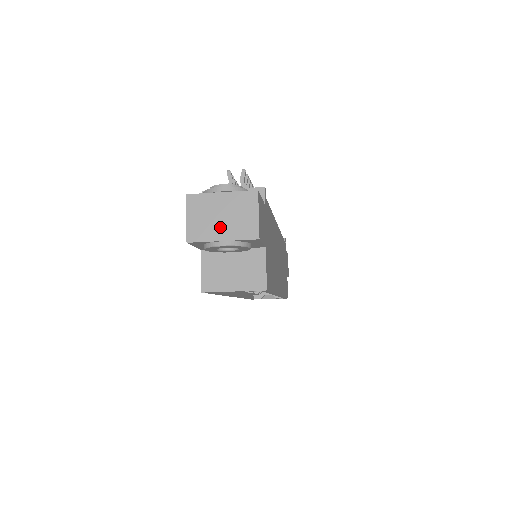
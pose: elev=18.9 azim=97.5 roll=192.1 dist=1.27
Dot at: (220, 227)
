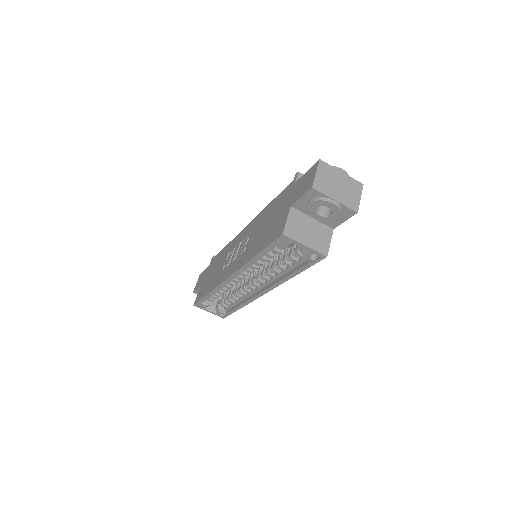
Dot at: (336, 191)
